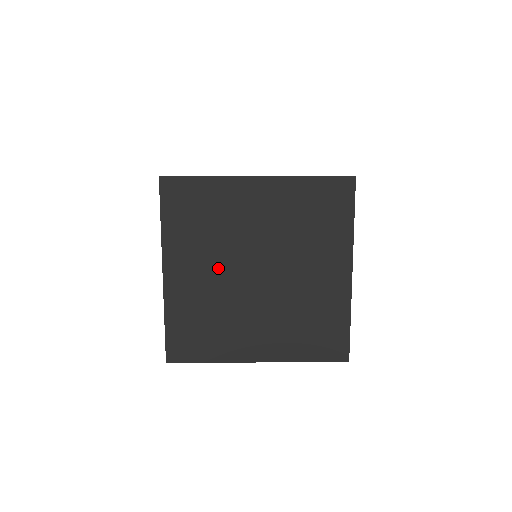
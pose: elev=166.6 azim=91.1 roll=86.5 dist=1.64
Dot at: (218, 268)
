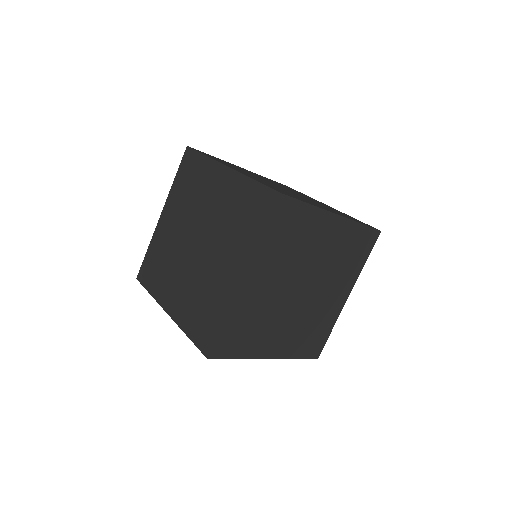
Dot at: (182, 226)
